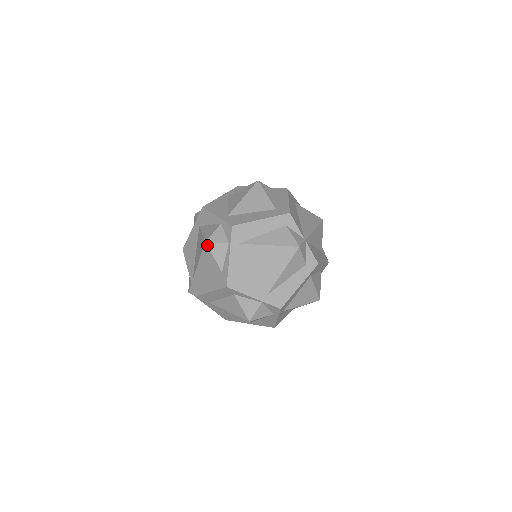
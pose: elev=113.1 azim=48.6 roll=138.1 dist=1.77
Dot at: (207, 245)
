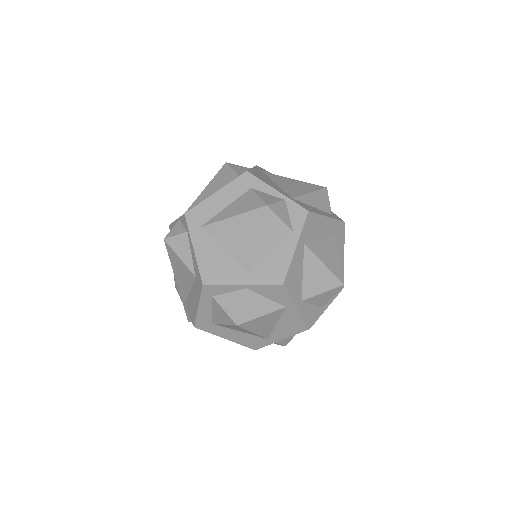
Dot at: (227, 164)
